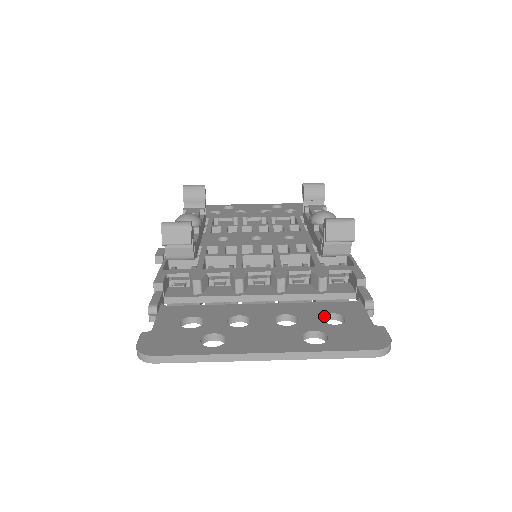
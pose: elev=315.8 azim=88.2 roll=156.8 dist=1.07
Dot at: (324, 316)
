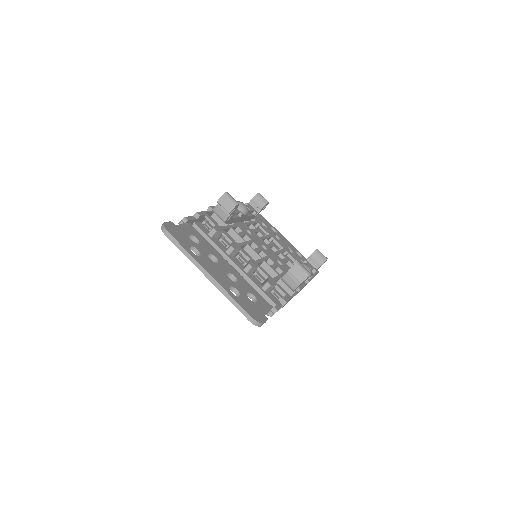
Dot at: (250, 294)
